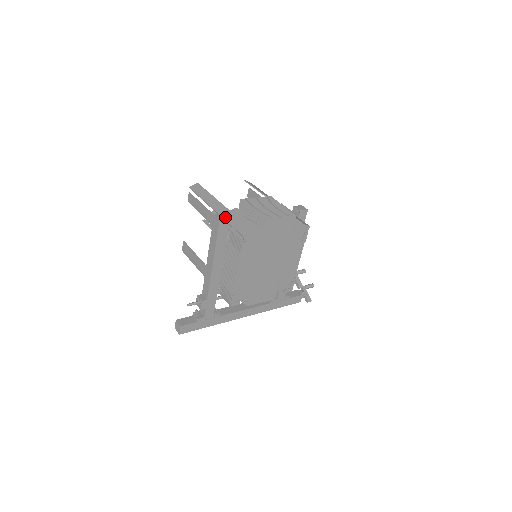
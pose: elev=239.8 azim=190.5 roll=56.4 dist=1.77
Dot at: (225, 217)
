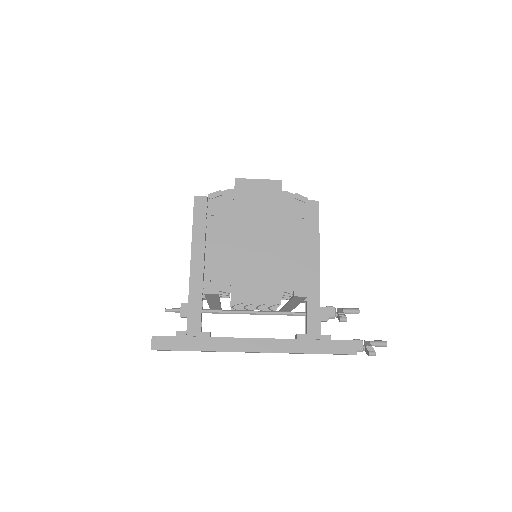
Dot at: (204, 197)
